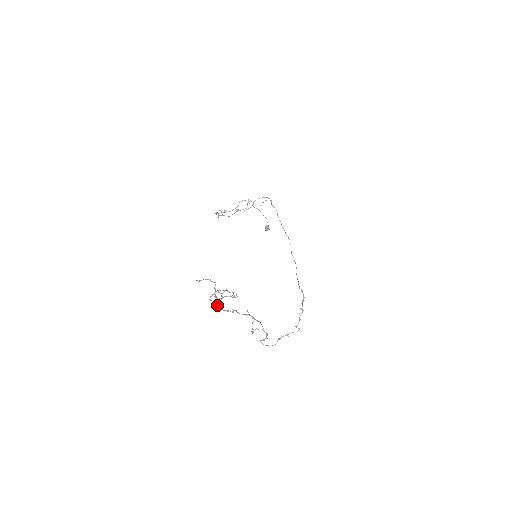
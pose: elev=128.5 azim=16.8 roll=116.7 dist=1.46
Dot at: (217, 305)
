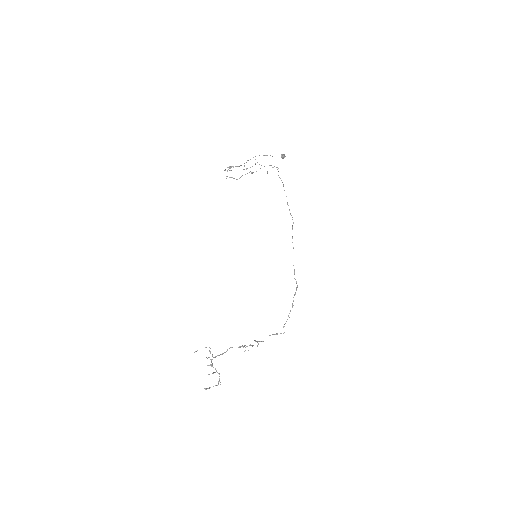
Dot at: (212, 364)
